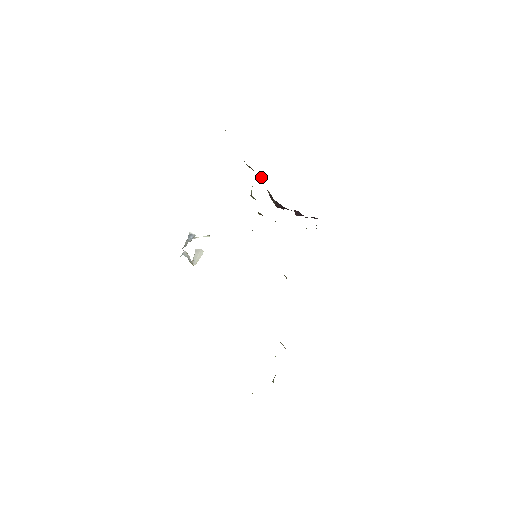
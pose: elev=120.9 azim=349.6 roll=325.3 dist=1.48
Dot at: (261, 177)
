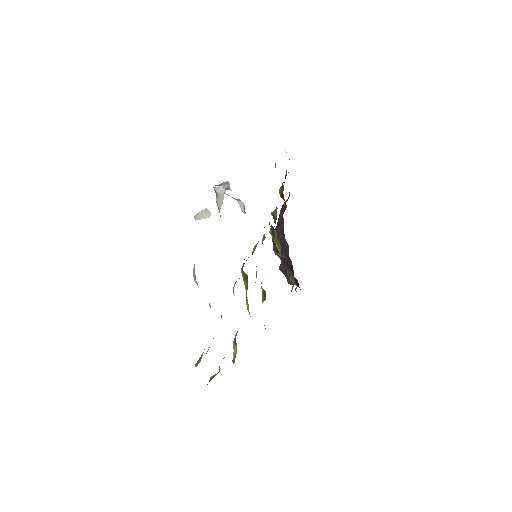
Dot at: (283, 210)
